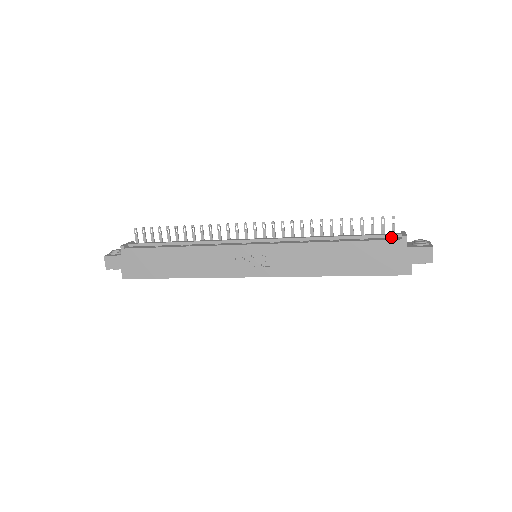
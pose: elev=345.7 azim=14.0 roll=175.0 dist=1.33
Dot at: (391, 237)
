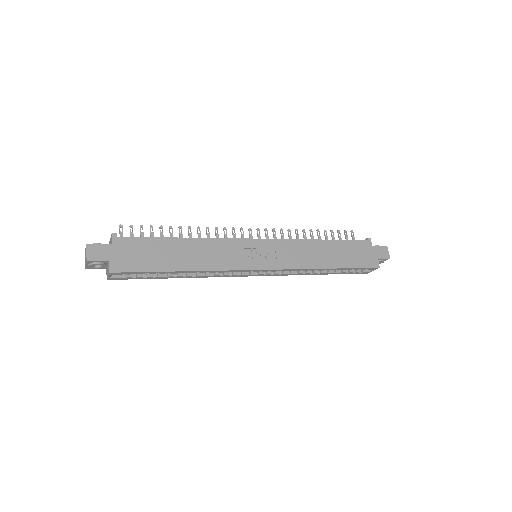
Dot at: occluded
